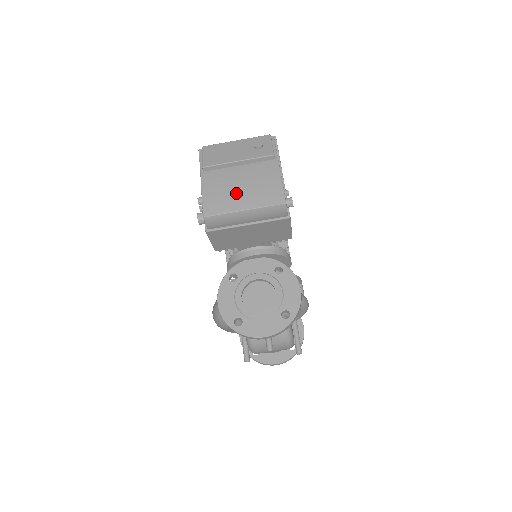
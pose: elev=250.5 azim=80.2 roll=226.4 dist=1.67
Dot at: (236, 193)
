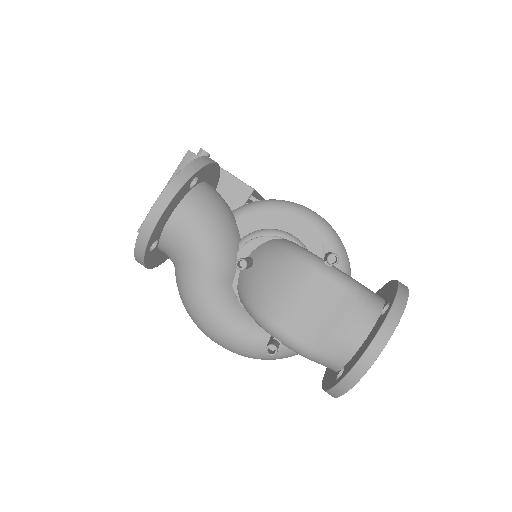
Dot at: occluded
